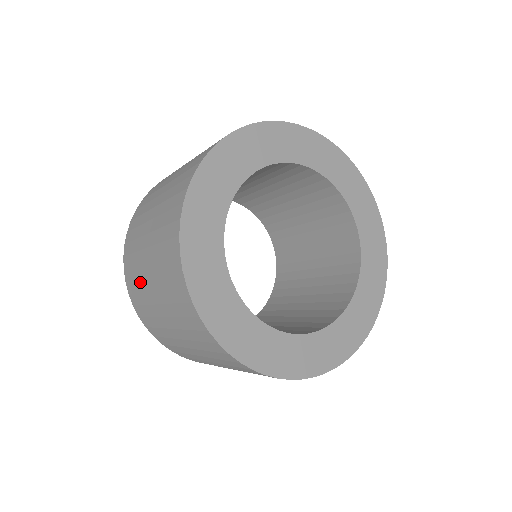
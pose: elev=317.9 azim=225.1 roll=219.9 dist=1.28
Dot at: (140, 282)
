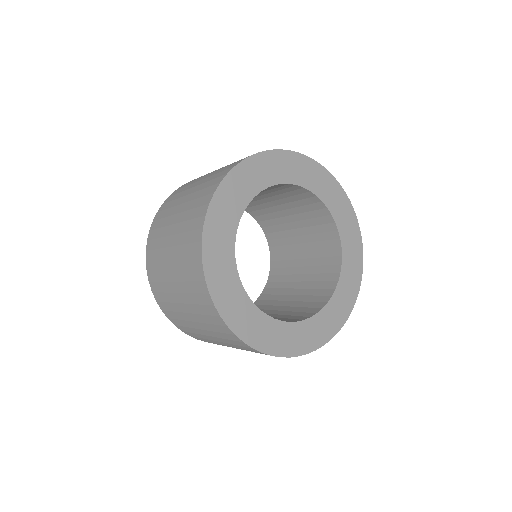
Dot at: (160, 262)
